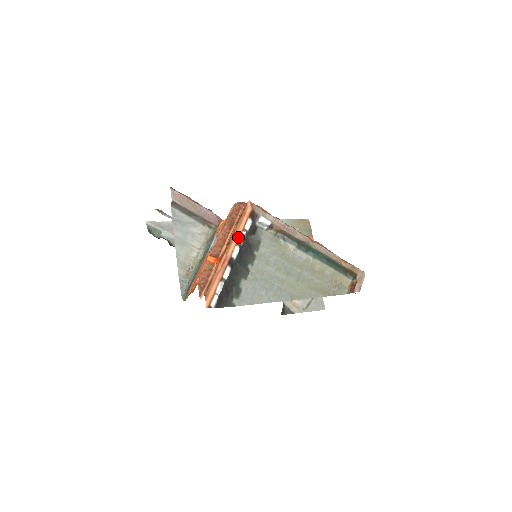
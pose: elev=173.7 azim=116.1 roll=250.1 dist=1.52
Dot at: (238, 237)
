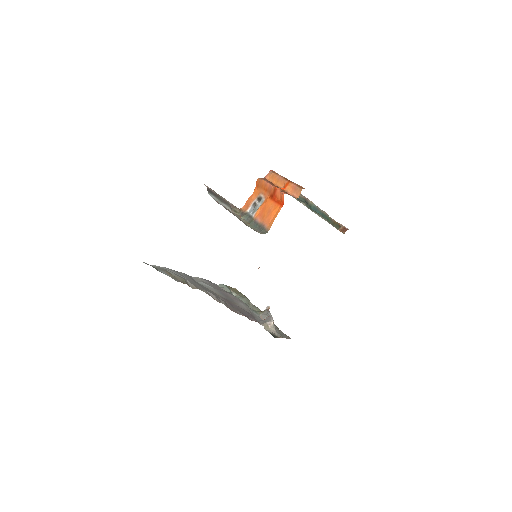
Dot at: occluded
